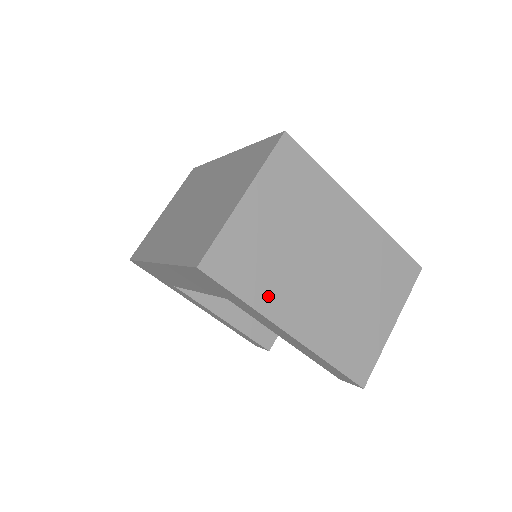
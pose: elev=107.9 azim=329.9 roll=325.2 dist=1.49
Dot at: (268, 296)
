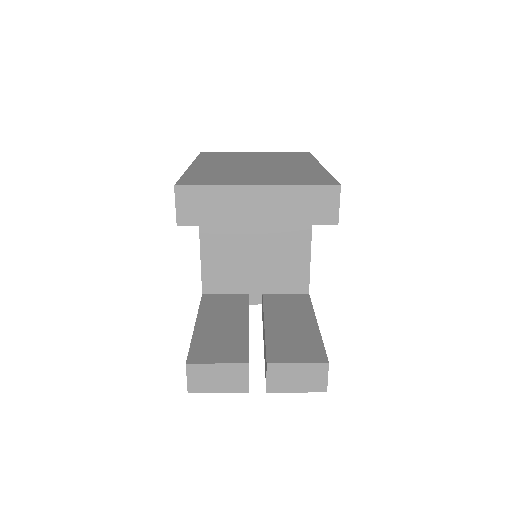
Dot at: (208, 160)
